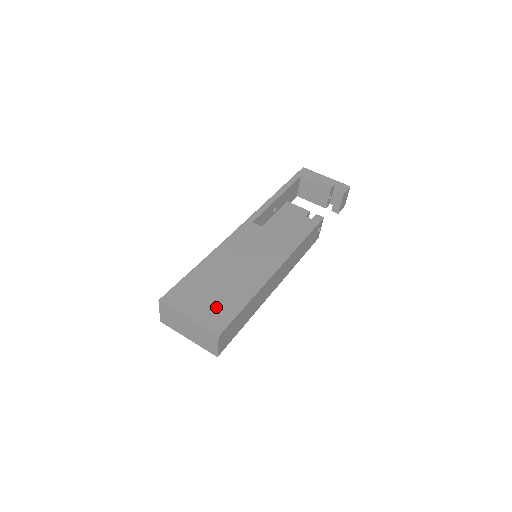
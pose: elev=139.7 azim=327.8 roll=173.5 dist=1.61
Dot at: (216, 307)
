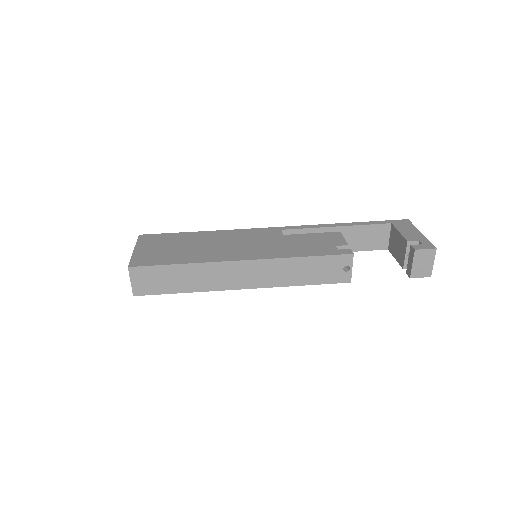
Dot at: (158, 254)
